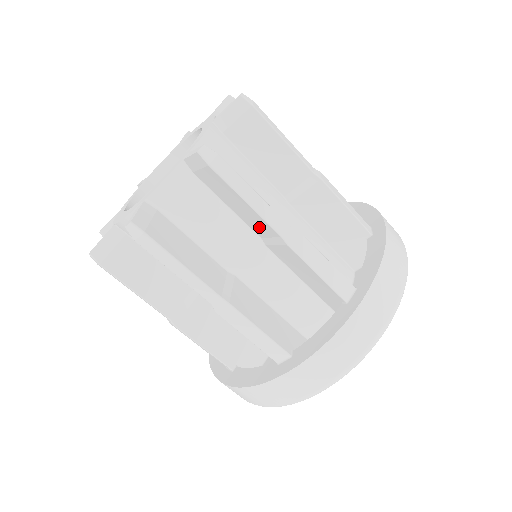
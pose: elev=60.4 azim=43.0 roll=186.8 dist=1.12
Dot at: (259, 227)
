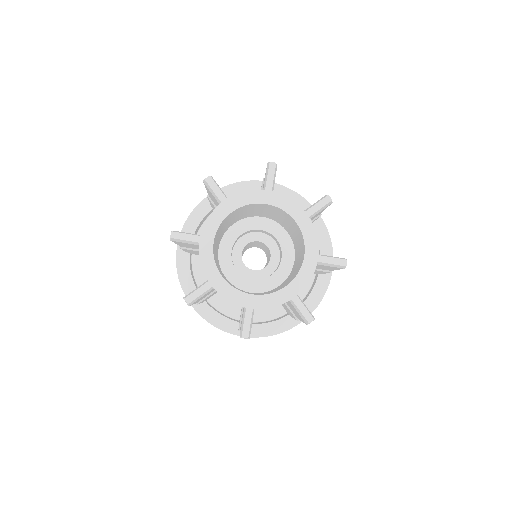
Dot at: occluded
